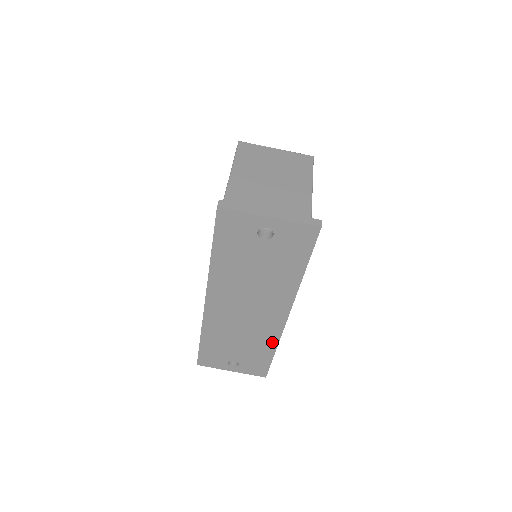
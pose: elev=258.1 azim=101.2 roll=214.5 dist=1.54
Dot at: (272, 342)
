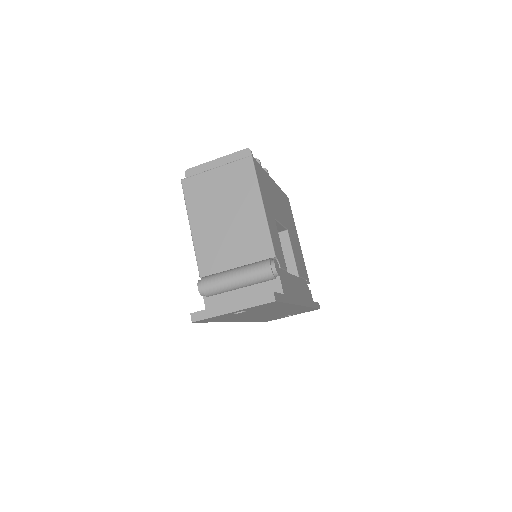
Dot at: (305, 308)
